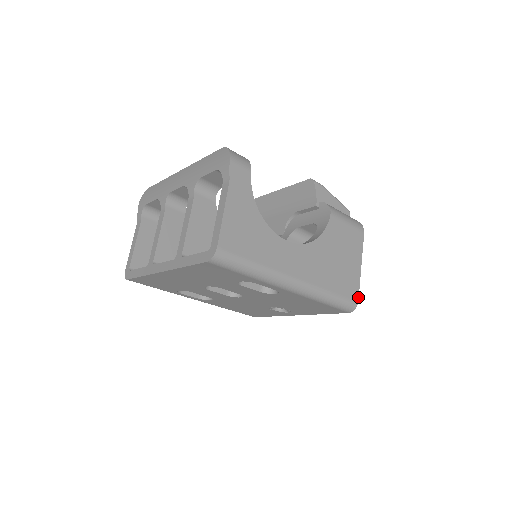
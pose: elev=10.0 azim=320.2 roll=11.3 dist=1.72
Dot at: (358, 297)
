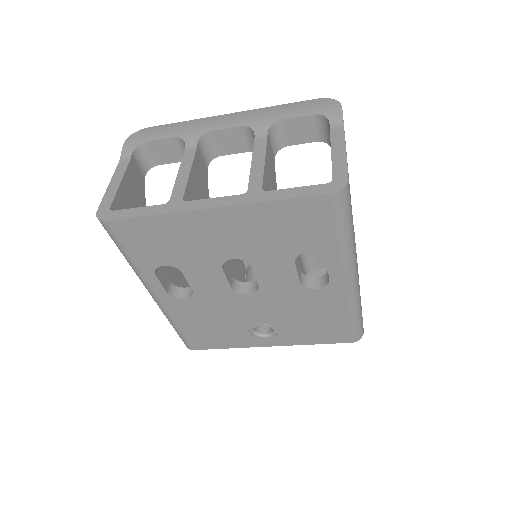
Dot at: occluded
